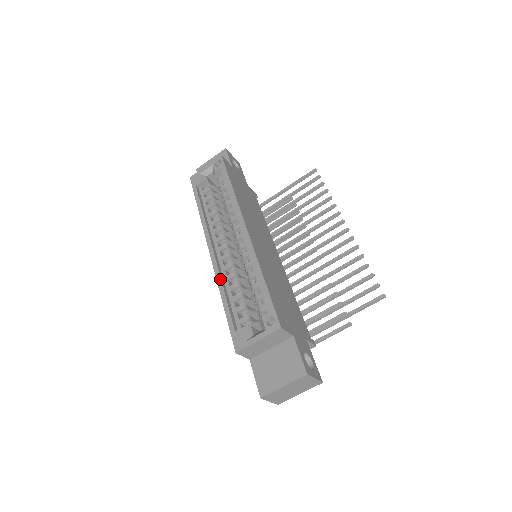
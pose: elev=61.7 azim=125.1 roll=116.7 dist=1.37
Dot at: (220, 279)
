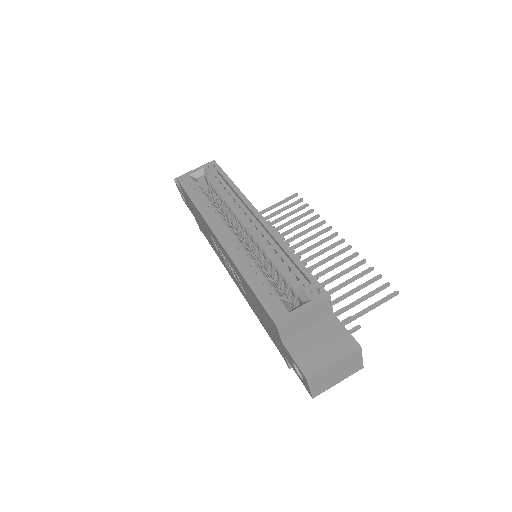
Dot at: (238, 260)
